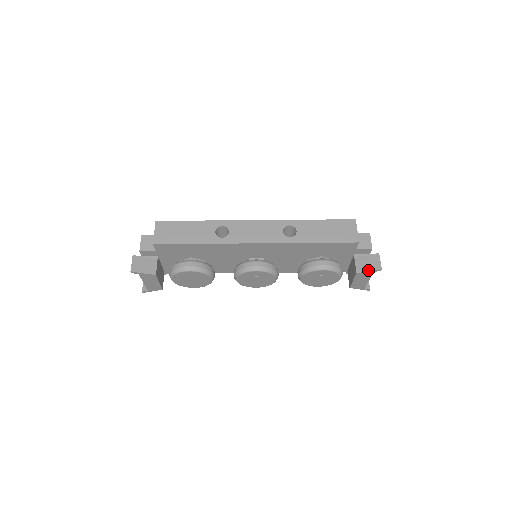
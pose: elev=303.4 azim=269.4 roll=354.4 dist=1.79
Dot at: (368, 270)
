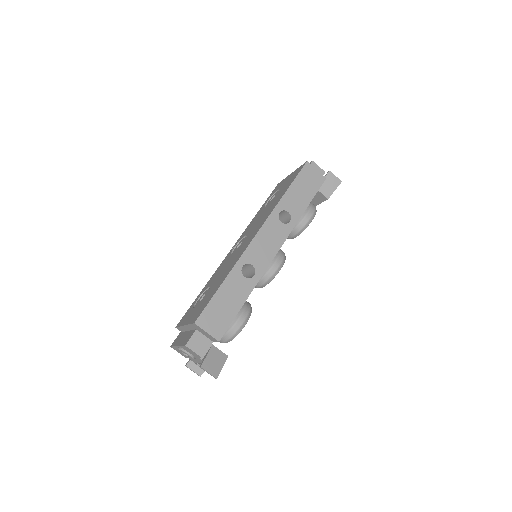
Dot at: (334, 190)
